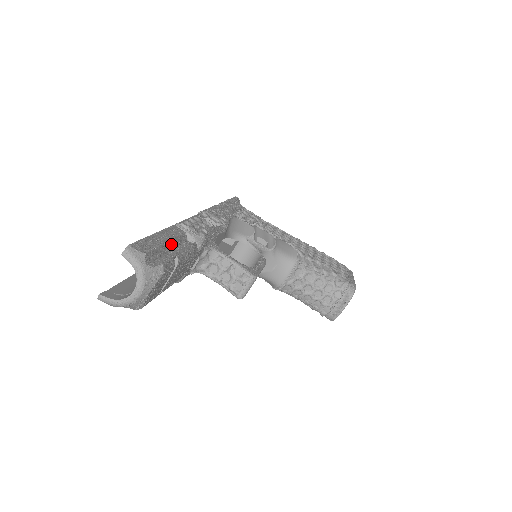
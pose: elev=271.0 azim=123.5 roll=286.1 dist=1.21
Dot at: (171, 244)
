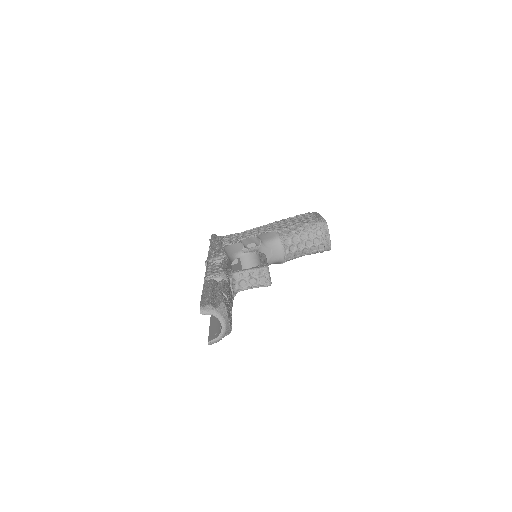
Dot at: (214, 290)
